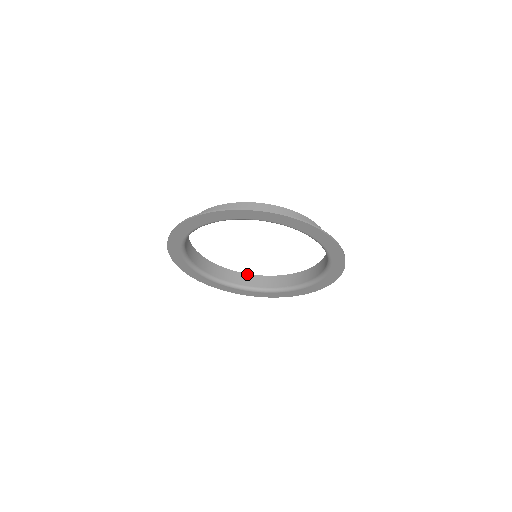
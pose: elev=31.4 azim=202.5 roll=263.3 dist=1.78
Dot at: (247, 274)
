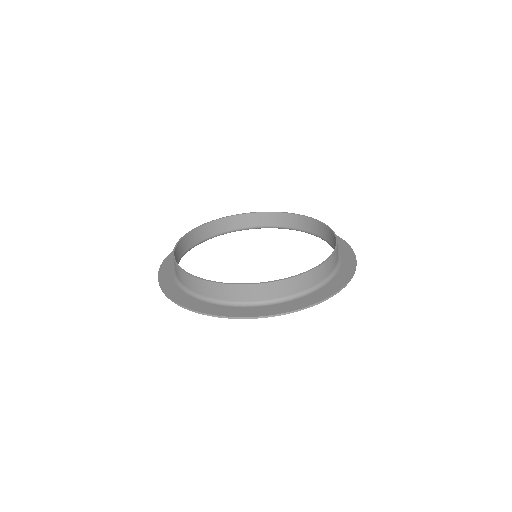
Dot at: (235, 216)
